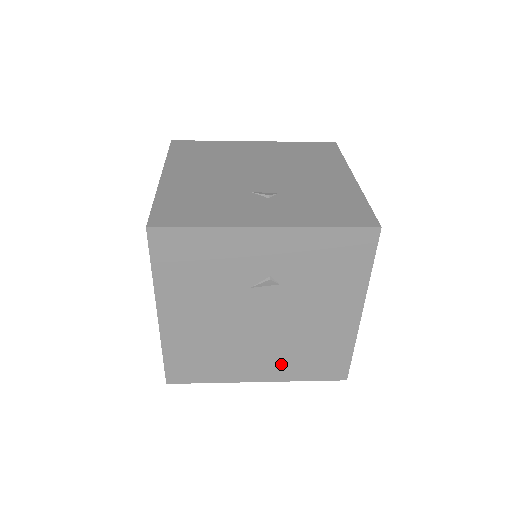
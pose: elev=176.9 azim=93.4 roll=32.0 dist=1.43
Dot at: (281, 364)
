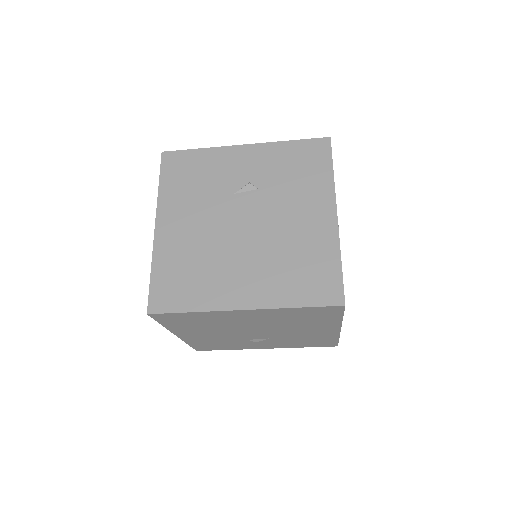
Dot at: (267, 282)
